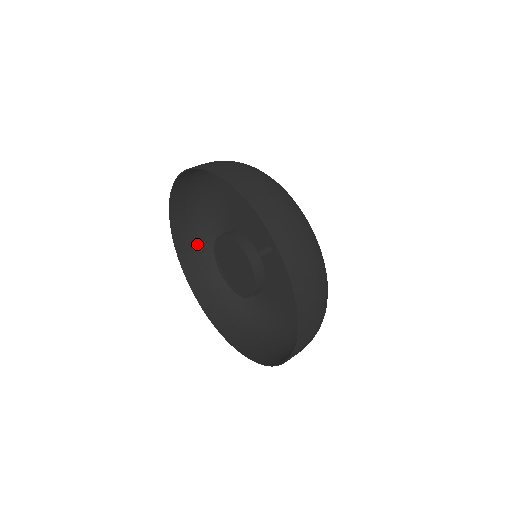
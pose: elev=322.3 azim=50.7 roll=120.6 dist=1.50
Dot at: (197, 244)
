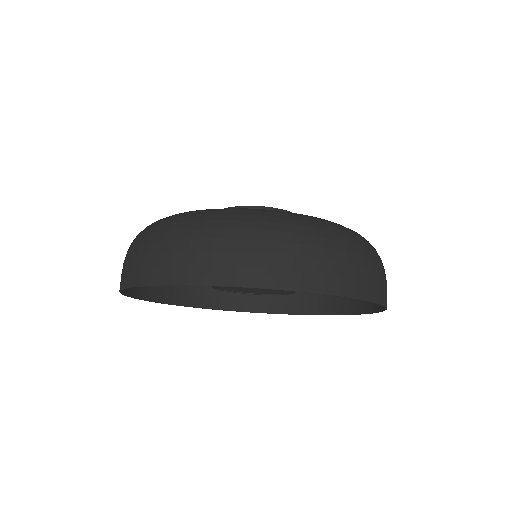
Dot at: occluded
